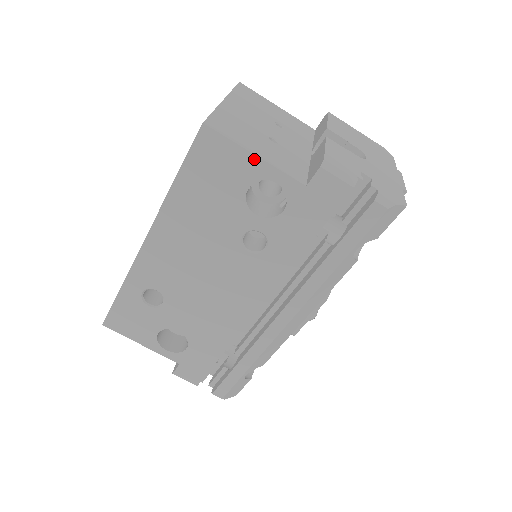
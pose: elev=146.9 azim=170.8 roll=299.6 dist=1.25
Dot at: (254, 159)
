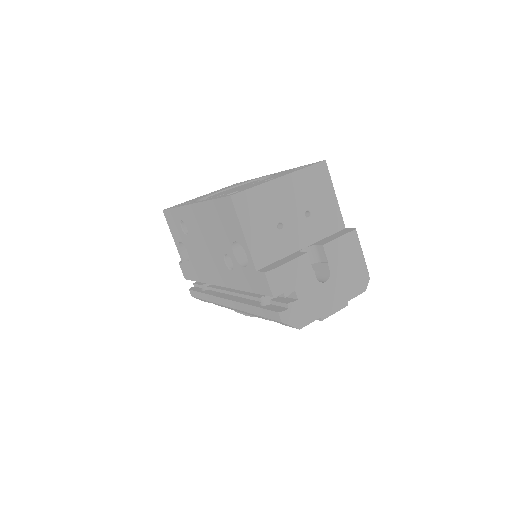
Dot at: (242, 234)
